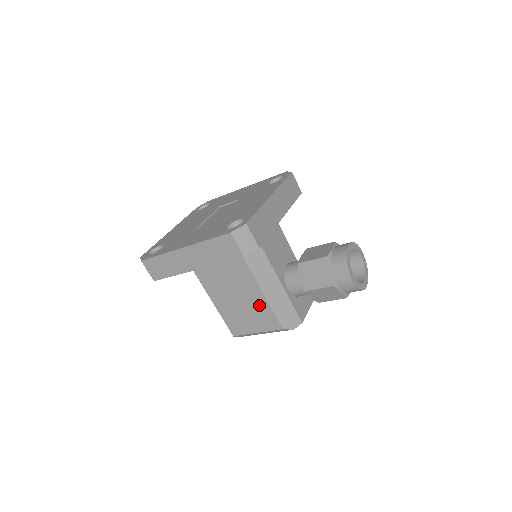
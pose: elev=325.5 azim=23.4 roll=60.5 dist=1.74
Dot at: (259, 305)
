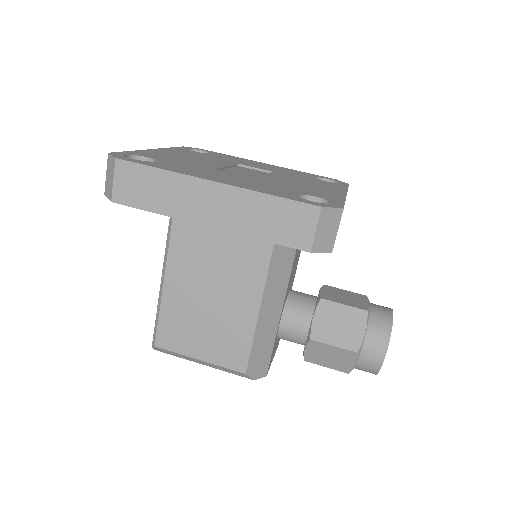
Dot at: (238, 325)
